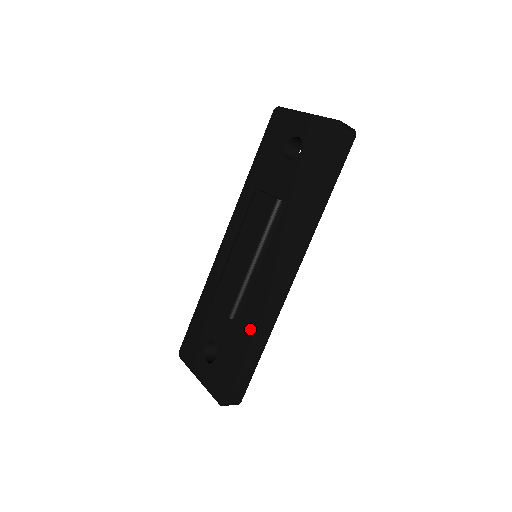
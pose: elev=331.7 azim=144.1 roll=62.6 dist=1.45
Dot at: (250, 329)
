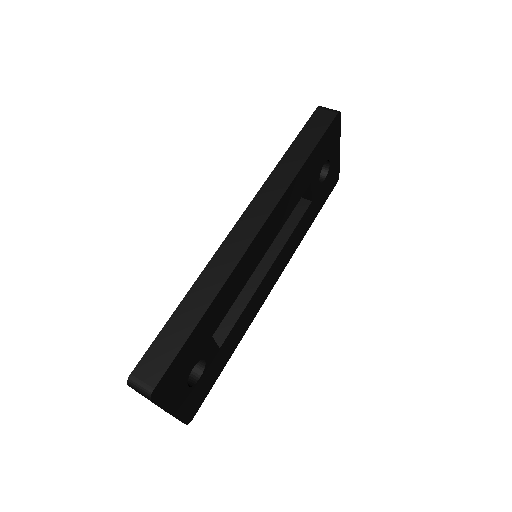
Dot at: occluded
